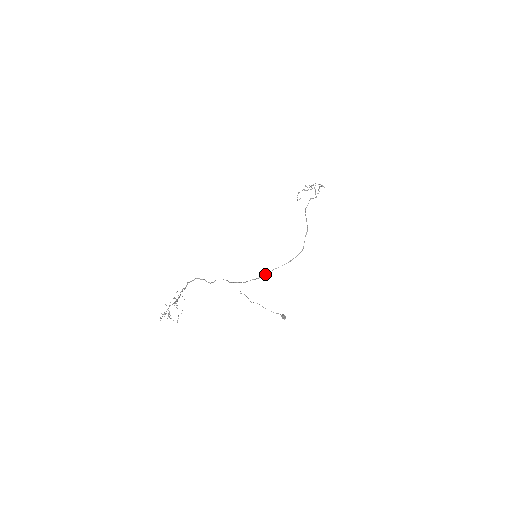
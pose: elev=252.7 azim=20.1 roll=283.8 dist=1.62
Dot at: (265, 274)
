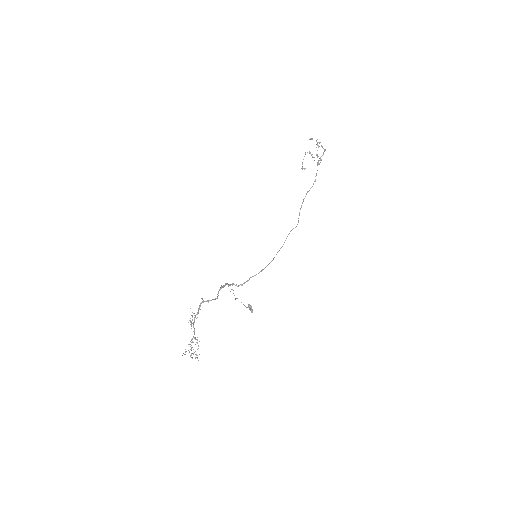
Dot at: occluded
